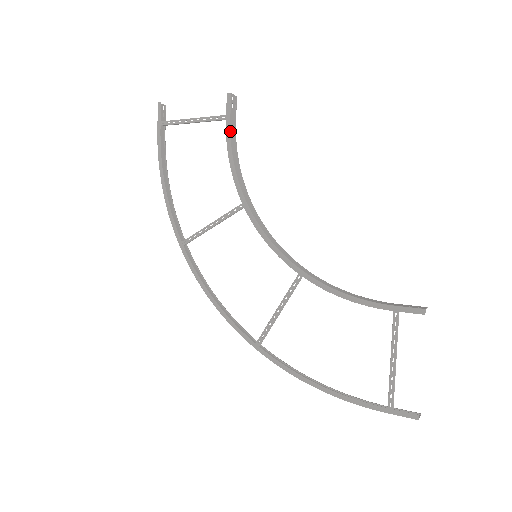
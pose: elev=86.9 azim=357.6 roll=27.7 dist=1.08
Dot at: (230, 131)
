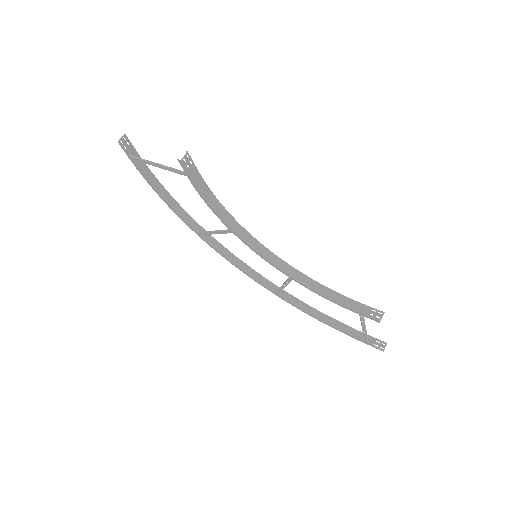
Dot at: (196, 185)
